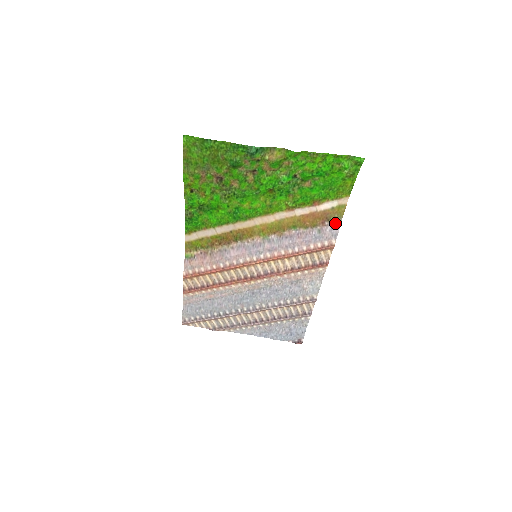
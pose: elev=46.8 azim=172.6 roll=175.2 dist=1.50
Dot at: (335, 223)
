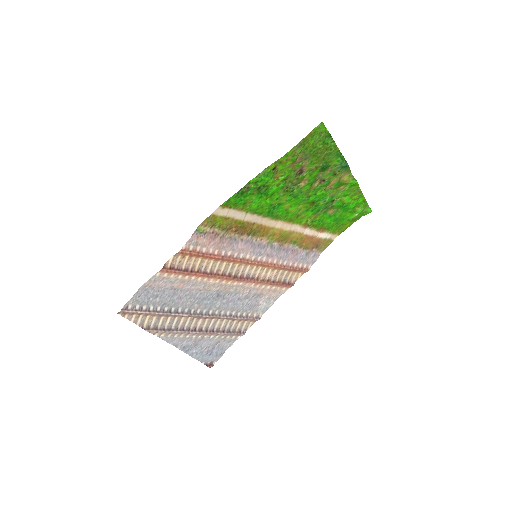
Dot at: (318, 252)
